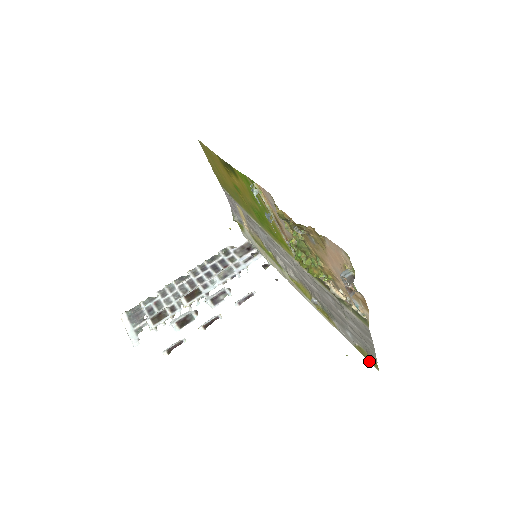
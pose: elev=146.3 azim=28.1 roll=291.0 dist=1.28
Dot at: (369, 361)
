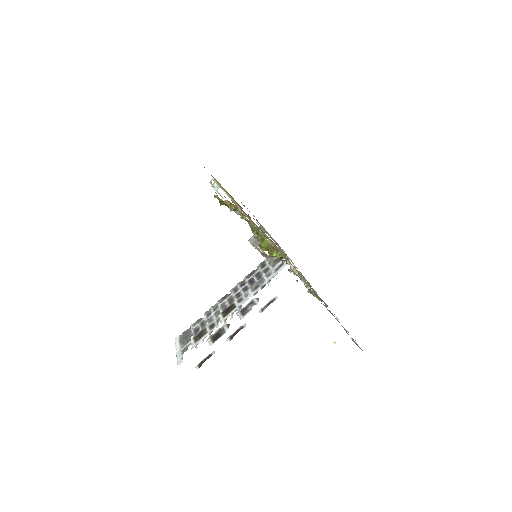
Dot at: occluded
